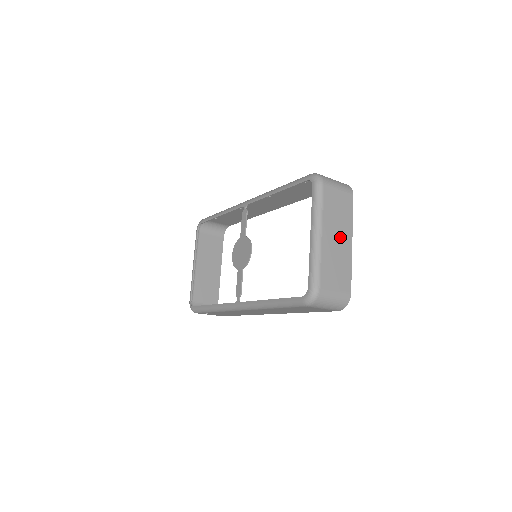
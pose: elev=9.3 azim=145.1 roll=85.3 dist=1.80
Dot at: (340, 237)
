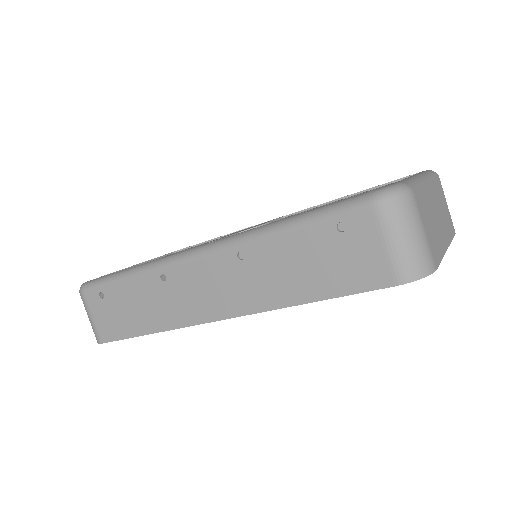
Dot at: (440, 221)
